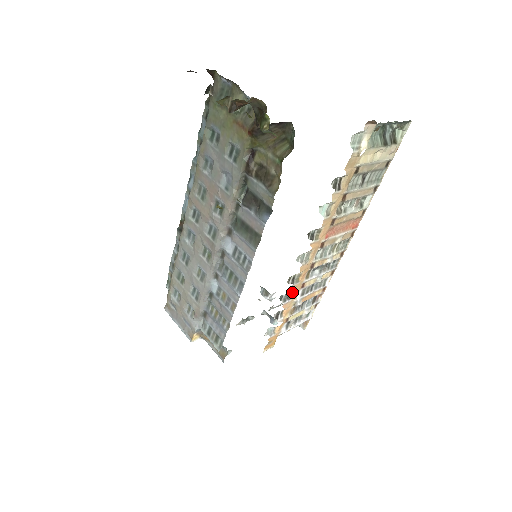
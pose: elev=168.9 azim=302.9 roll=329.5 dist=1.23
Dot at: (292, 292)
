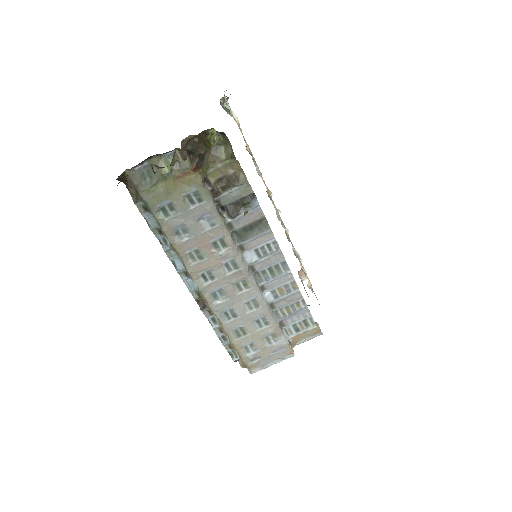
Dot at: (293, 248)
